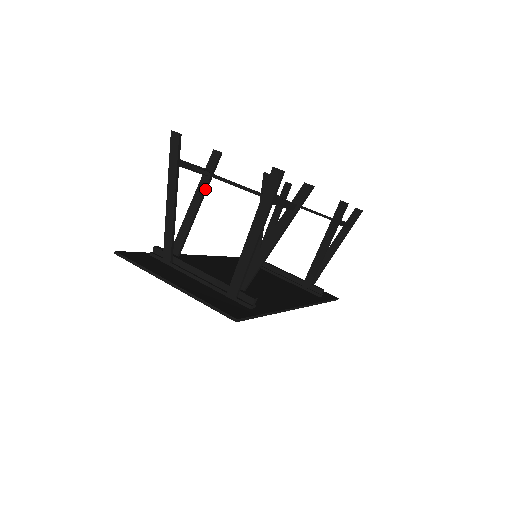
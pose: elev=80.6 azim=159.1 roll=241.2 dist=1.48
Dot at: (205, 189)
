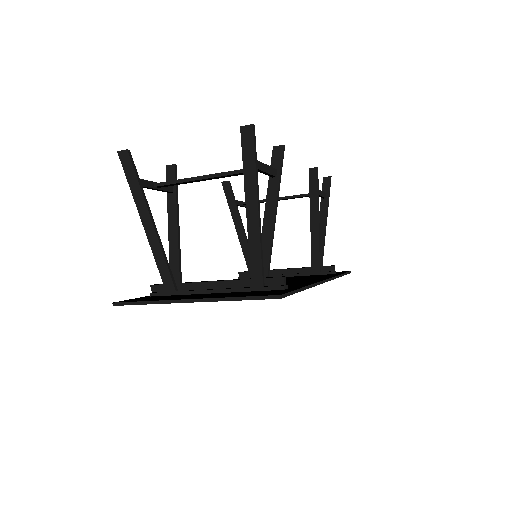
Dot at: (176, 205)
